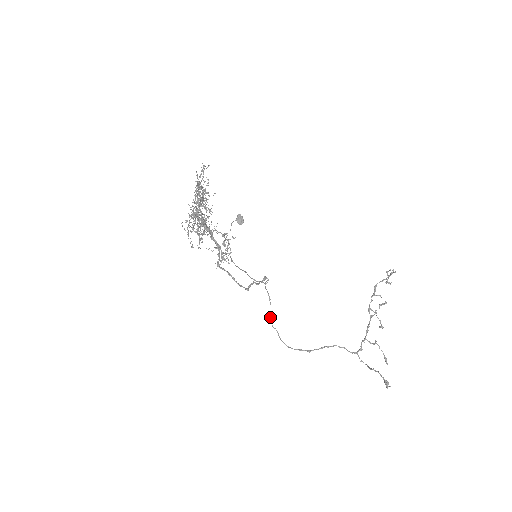
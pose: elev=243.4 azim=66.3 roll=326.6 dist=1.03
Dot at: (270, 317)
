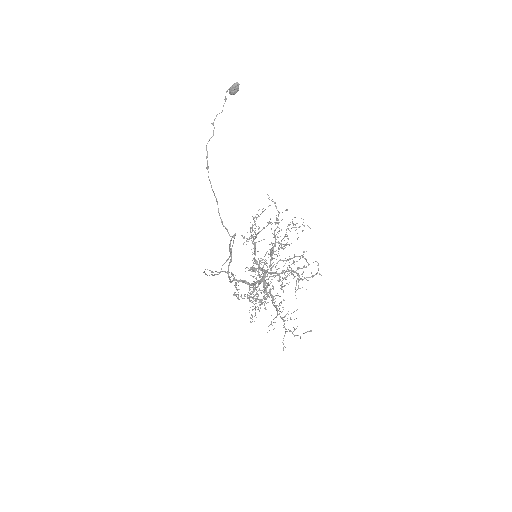
Dot at: occluded
